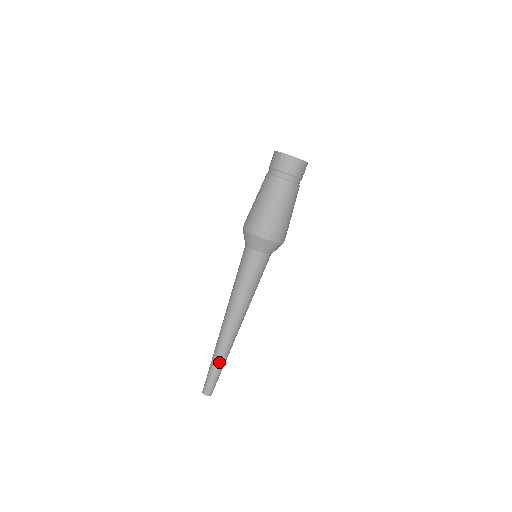
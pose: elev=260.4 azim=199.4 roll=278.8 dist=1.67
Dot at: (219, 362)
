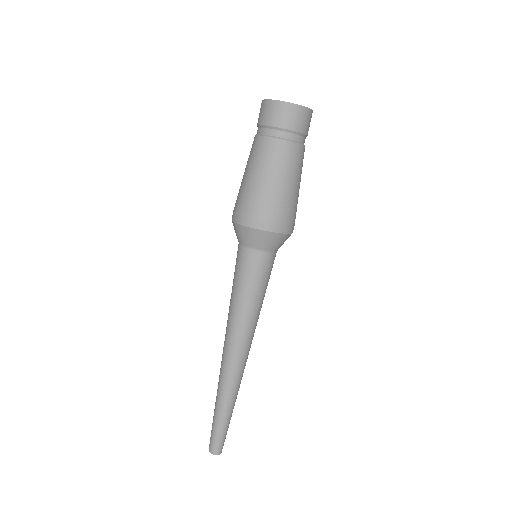
Dot at: (218, 406)
